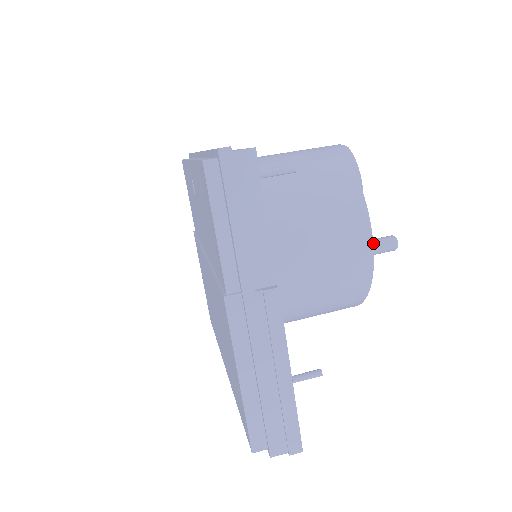
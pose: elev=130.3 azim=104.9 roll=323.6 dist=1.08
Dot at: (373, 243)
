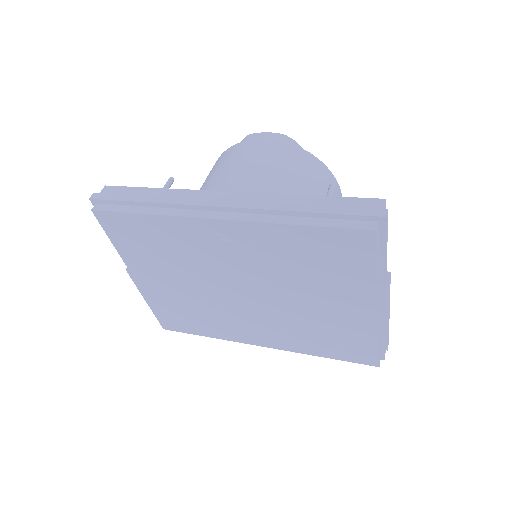
Dot at: occluded
